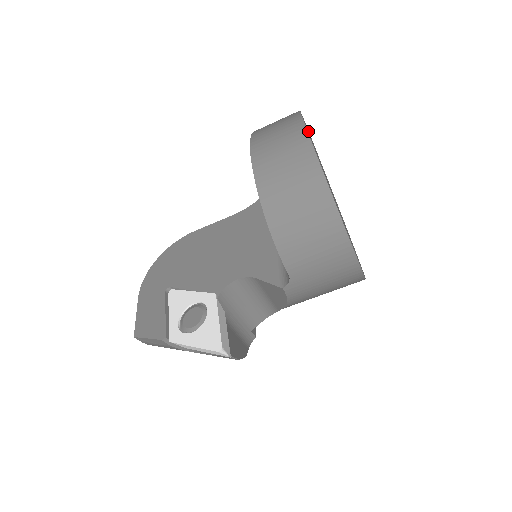
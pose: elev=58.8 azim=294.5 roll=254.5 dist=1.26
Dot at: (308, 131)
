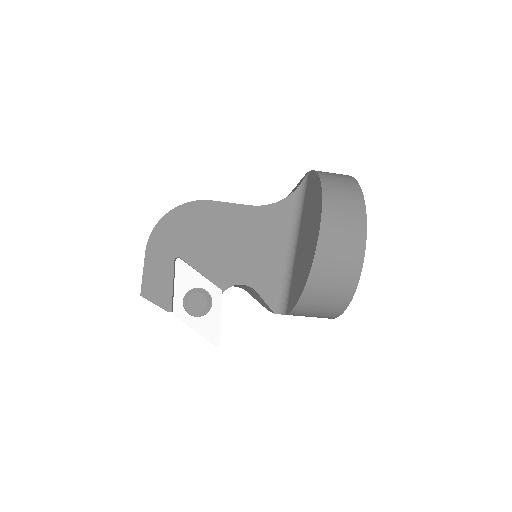
Dot at: occluded
